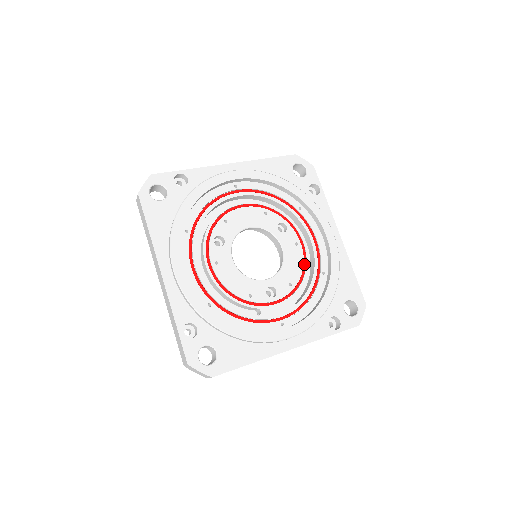
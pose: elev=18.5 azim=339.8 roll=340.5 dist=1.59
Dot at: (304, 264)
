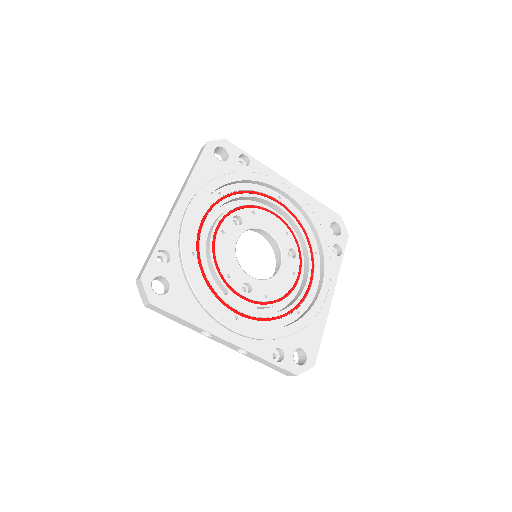
Dot at: (288, 292)
